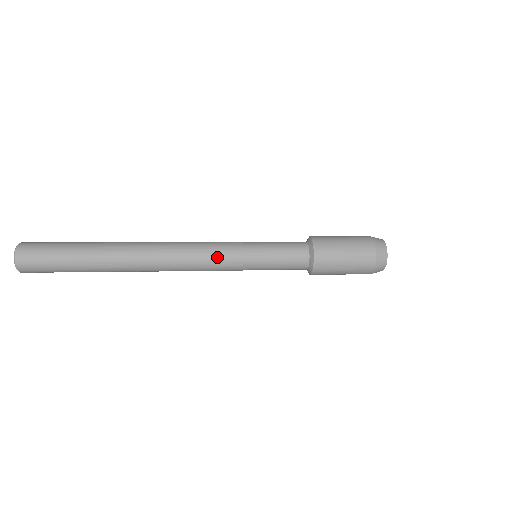
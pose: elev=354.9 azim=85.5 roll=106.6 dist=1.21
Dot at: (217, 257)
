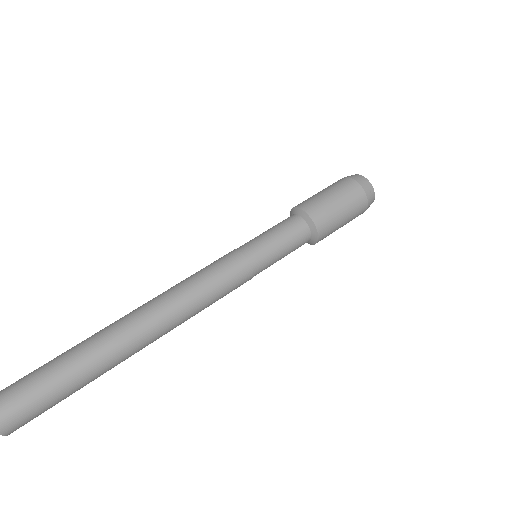
Dot at: (225, 279)
